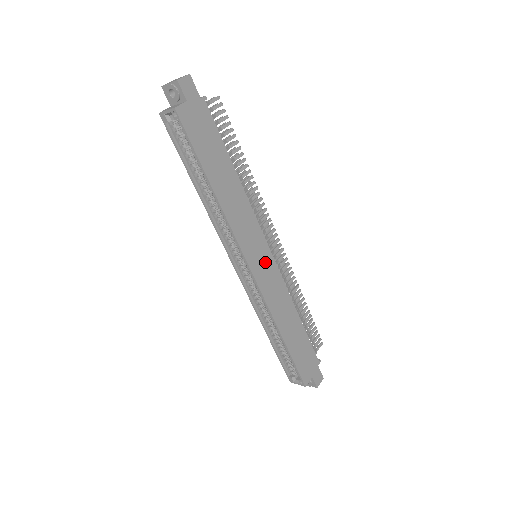
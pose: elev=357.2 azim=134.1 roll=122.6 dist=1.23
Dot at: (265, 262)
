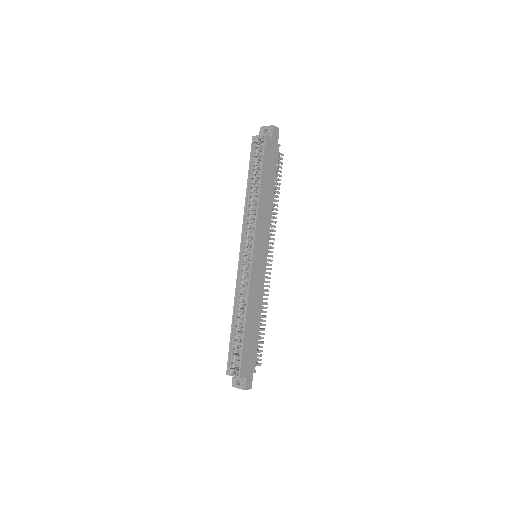
Dot at: (261, 260)
